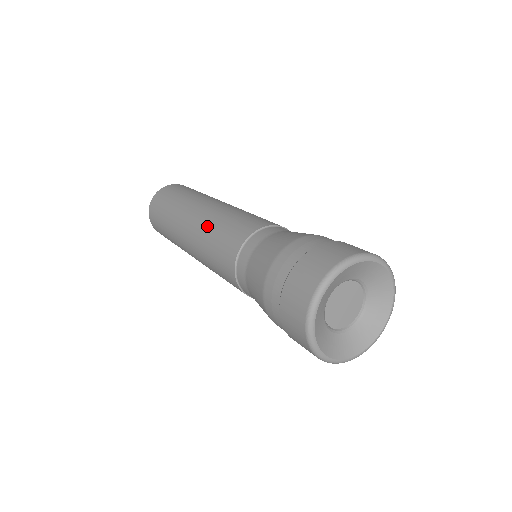
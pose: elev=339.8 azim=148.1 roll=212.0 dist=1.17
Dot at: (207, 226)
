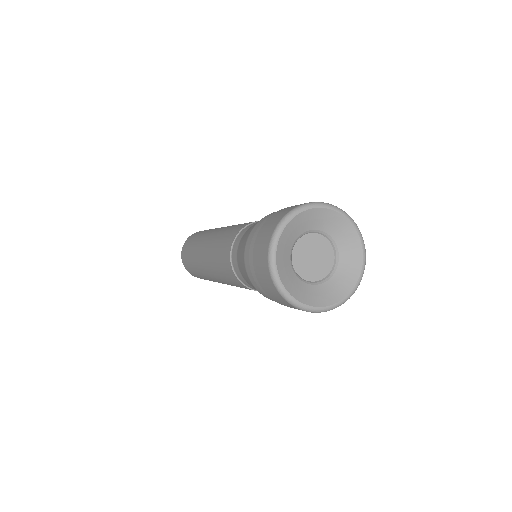
Dot at: occluded
